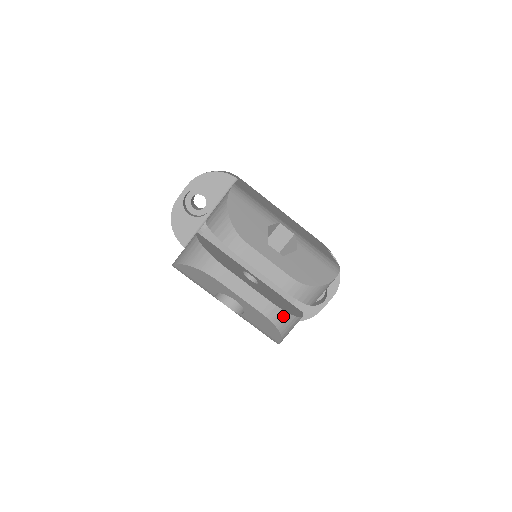
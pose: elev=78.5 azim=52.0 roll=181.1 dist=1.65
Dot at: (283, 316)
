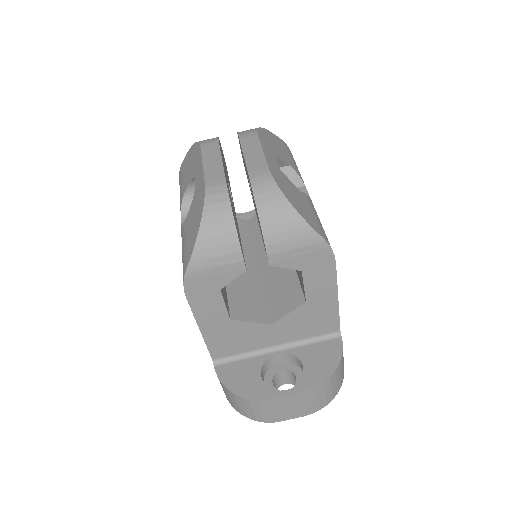
Dot at: (222, 202)
